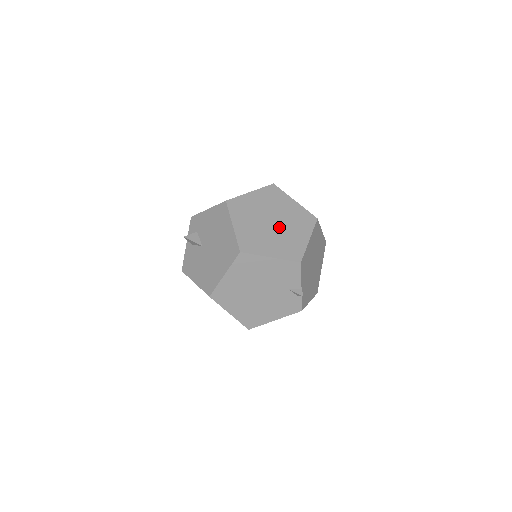
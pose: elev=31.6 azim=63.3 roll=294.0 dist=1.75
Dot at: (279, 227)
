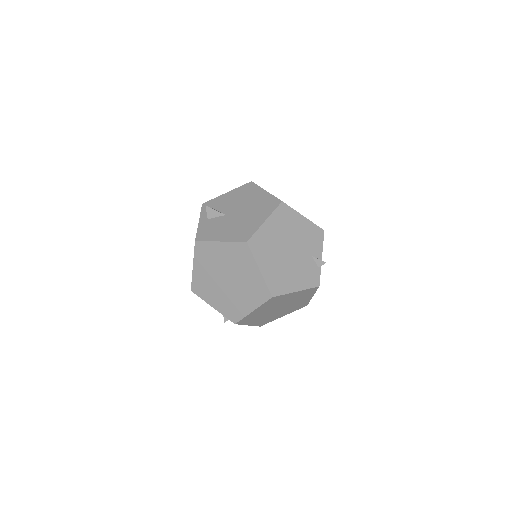
Dot at: occluded
